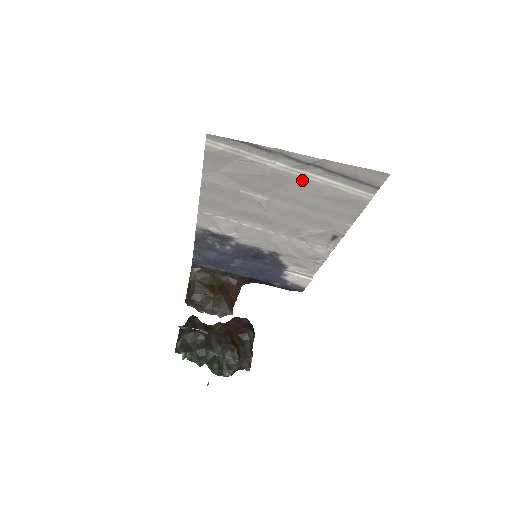
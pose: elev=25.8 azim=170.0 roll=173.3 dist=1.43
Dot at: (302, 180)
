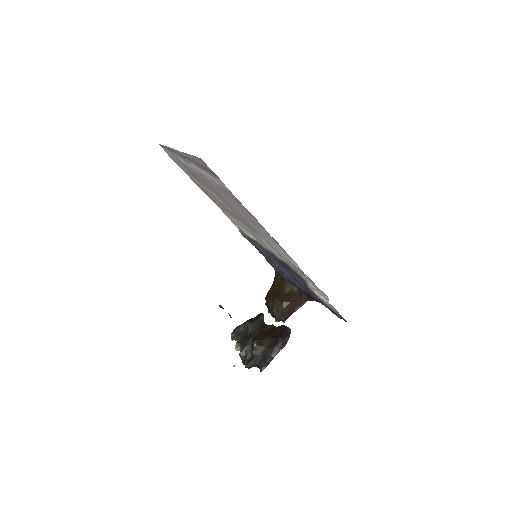
Dot at: (201, 174)
